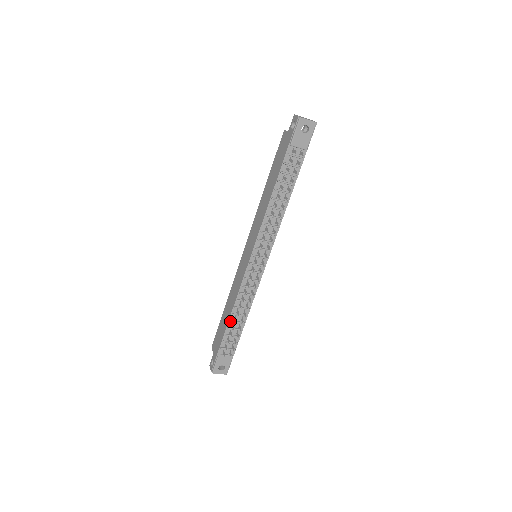
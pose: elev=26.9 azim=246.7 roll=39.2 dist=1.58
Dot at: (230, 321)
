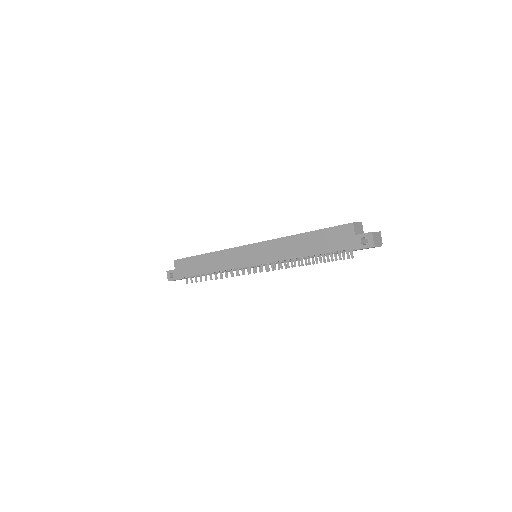
Dot at: occluded
